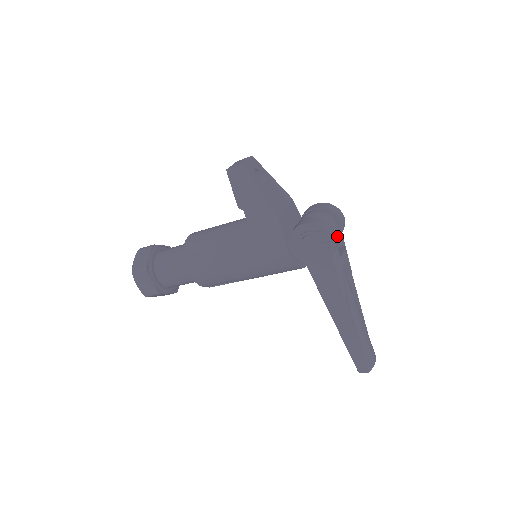
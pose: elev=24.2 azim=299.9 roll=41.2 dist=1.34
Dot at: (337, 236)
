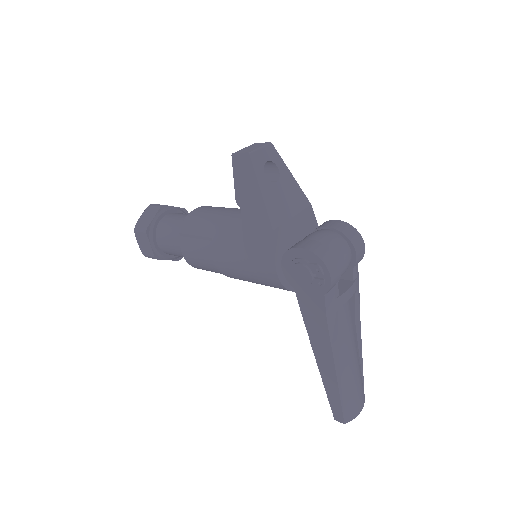
Dot at: (337, 274)
